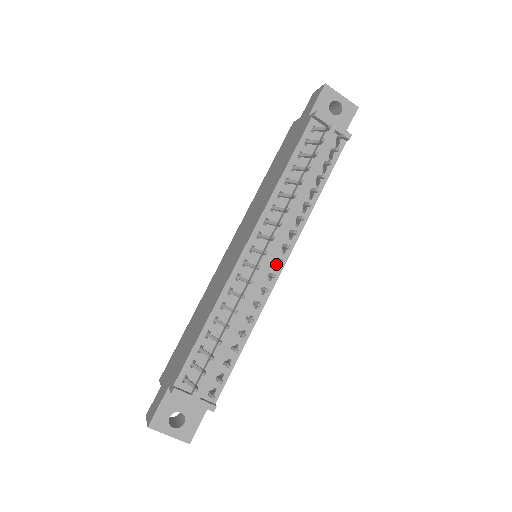
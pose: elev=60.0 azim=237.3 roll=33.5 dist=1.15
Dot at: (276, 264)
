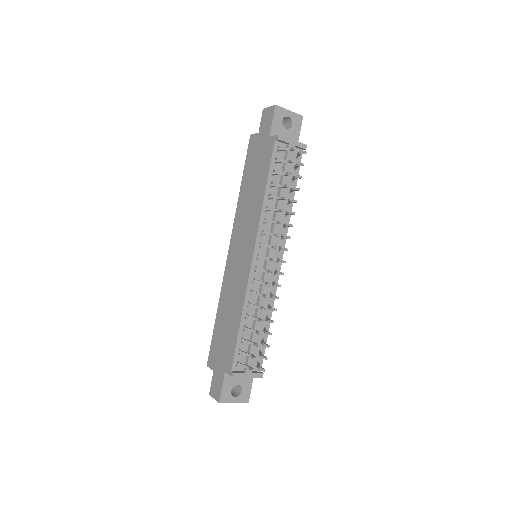
Dot at: occluded
